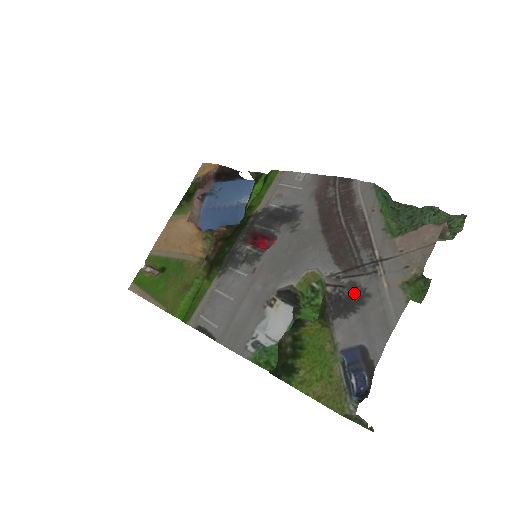
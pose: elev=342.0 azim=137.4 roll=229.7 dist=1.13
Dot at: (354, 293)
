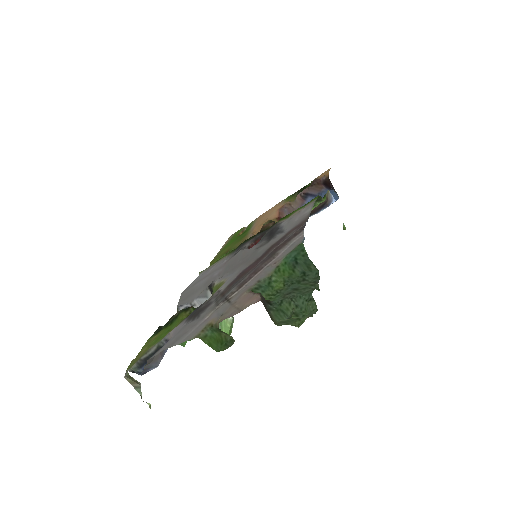
Dot at: (201, 310)
